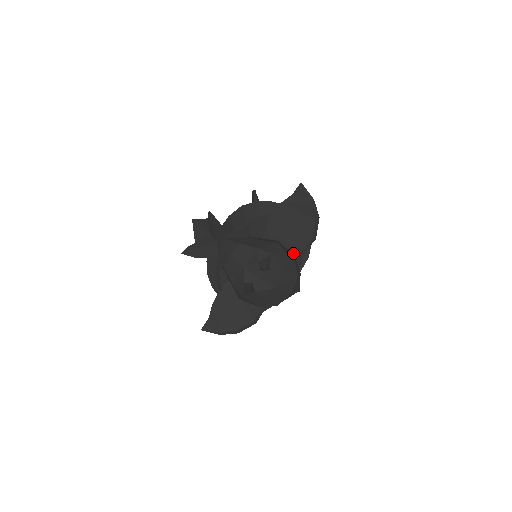
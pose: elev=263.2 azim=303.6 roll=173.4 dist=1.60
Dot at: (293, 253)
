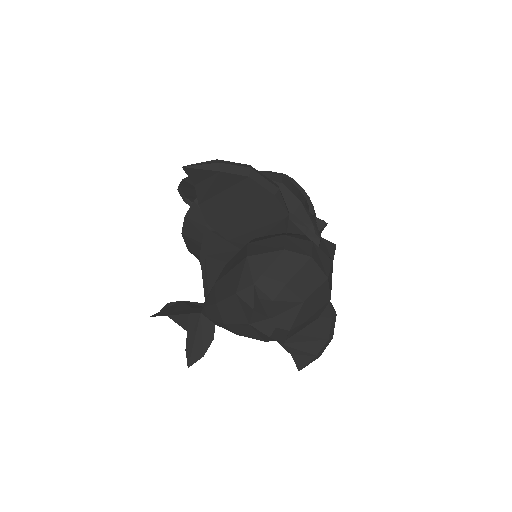
Dot at: (278, 228)
